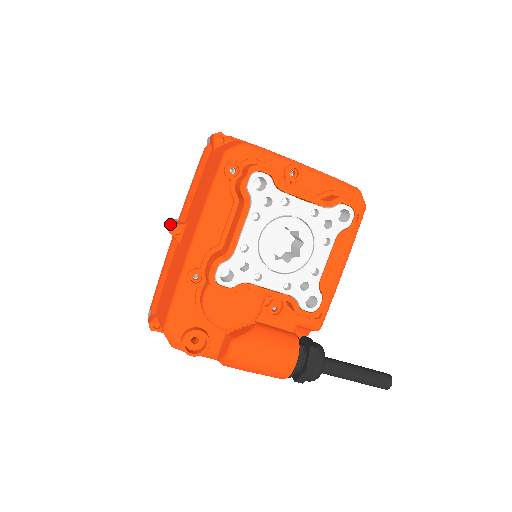
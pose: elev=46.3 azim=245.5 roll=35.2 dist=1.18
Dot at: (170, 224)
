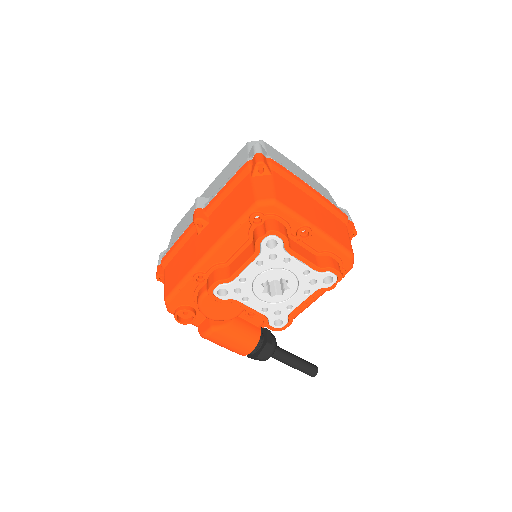
Dot at: (196, 212)
